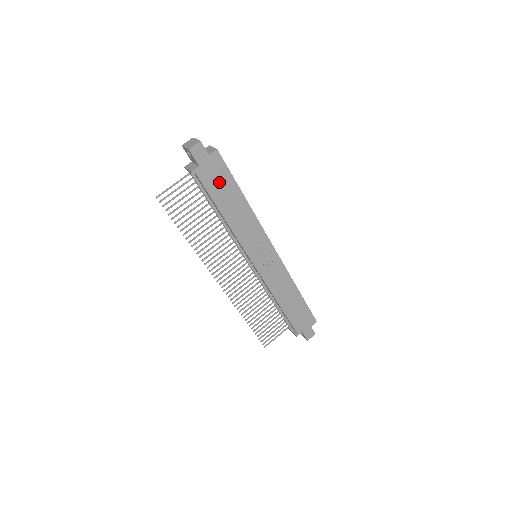
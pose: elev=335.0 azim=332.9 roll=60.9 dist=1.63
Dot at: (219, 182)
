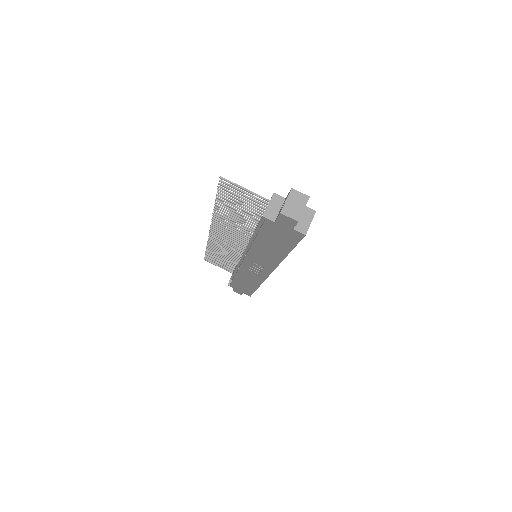
Dot at: (278, 237)
